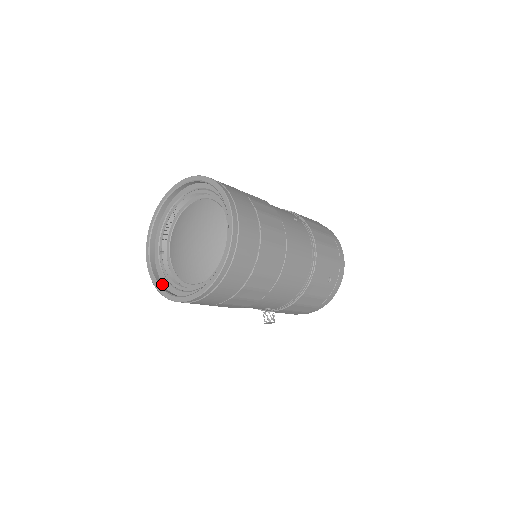
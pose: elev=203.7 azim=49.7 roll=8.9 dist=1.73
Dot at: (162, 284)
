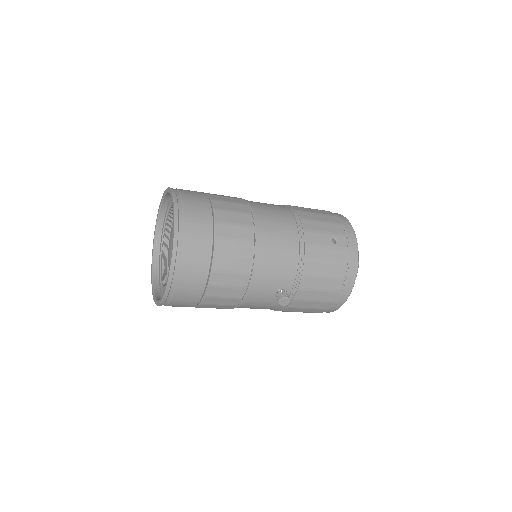
Dot at: occluded
